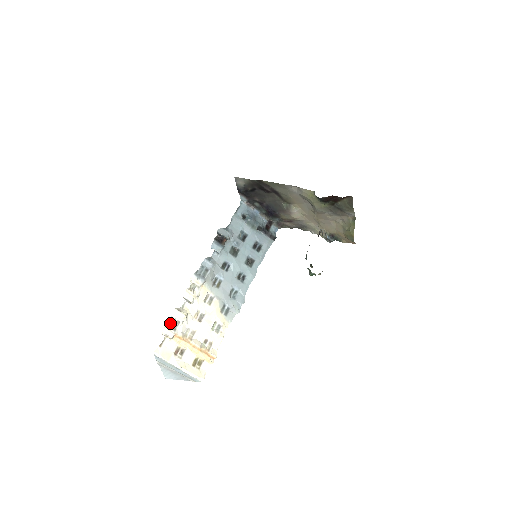
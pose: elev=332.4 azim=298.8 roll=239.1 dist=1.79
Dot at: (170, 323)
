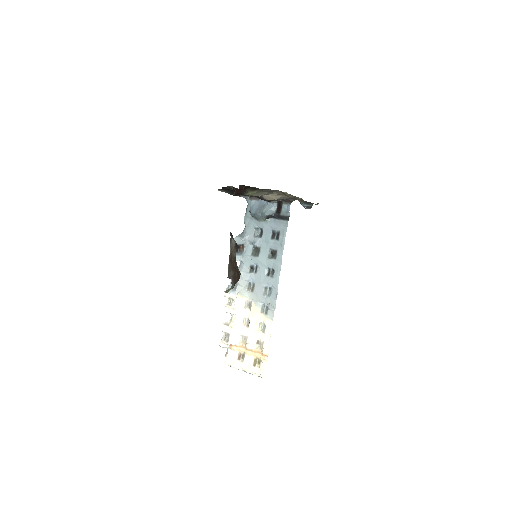
Dot at: (224, 337)
